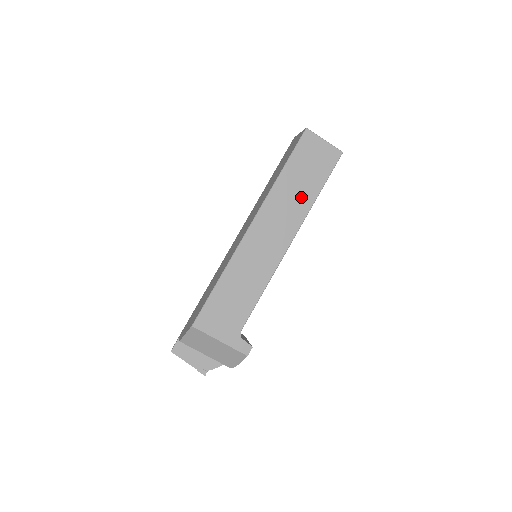
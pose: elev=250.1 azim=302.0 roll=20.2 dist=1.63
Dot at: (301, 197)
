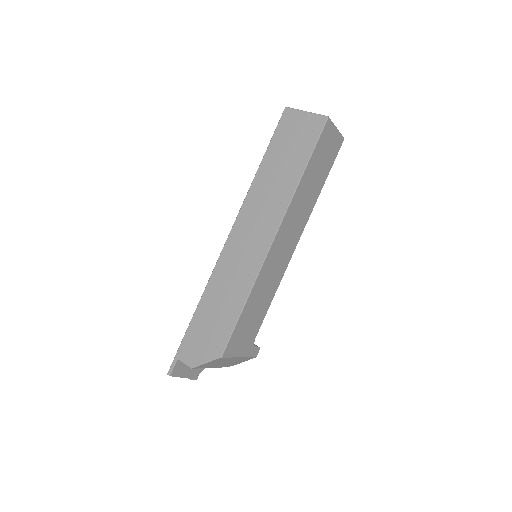
Dot at: (312, 194)
